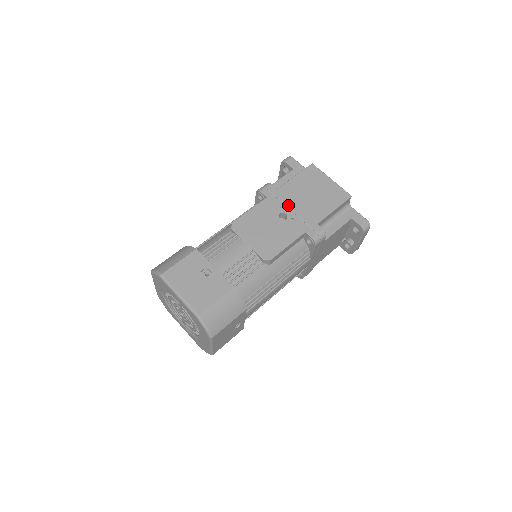
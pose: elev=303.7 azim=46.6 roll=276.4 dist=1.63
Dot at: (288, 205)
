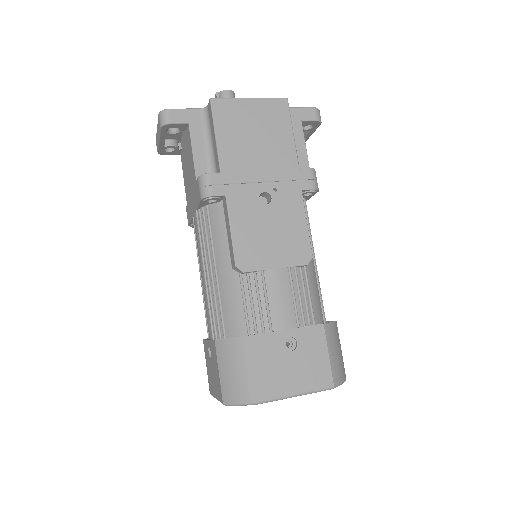
Dot at: (254, 180)
